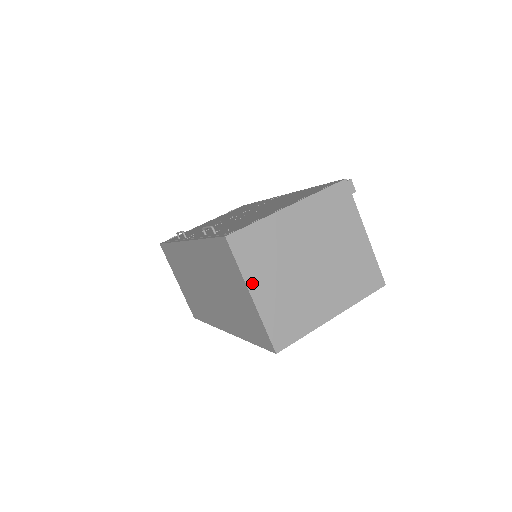
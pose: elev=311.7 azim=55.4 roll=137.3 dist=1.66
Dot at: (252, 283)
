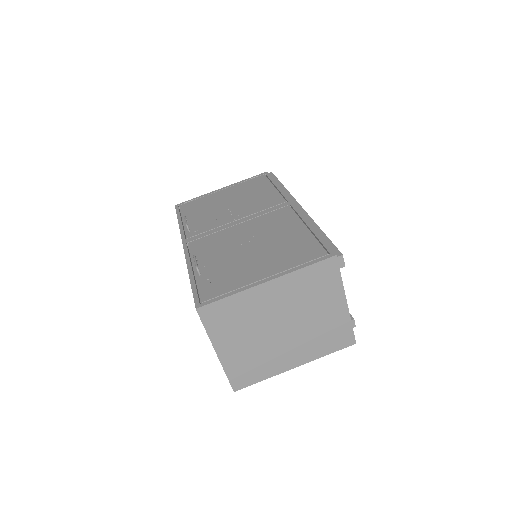
Dot at: (218, 343)
